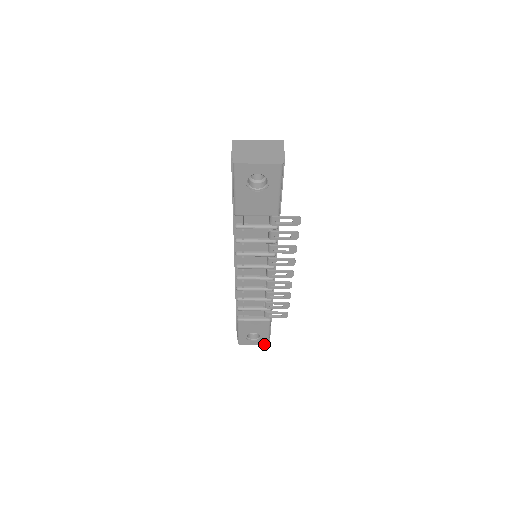
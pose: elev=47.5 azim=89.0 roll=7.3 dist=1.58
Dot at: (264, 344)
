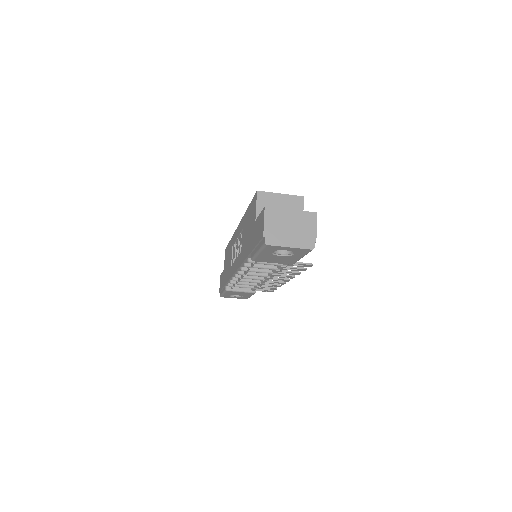
Dot at: occluded
